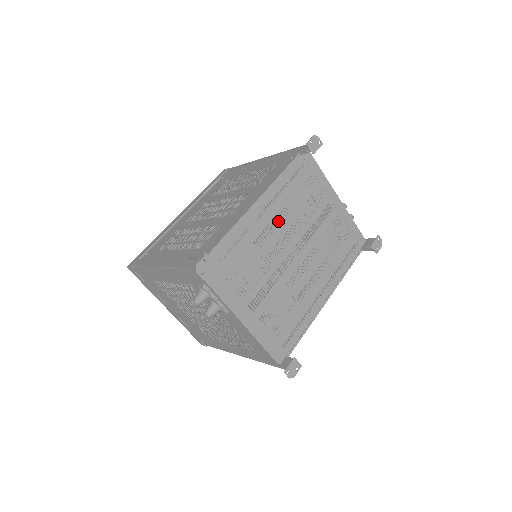
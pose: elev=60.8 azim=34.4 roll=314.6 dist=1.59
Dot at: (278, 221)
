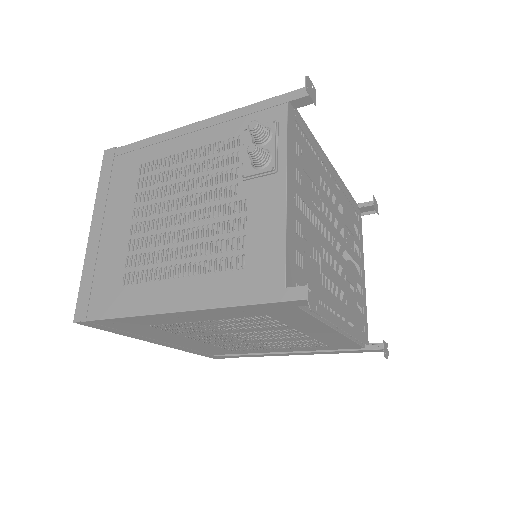
Dot at: (335, 203)
